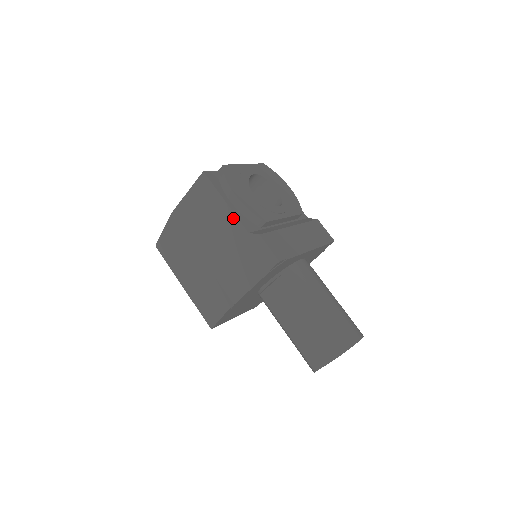
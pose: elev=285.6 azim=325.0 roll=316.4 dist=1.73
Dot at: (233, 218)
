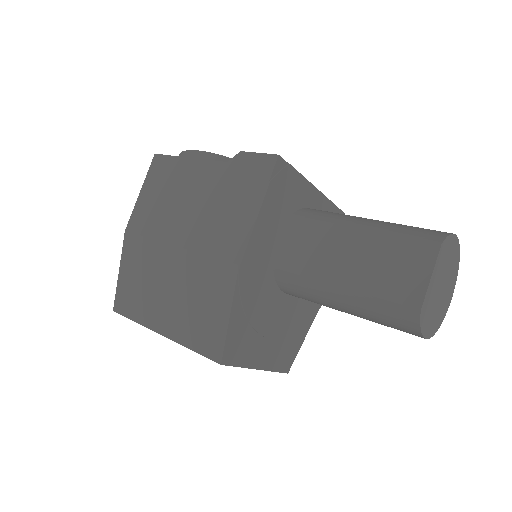
Dot at: (203, 165)
